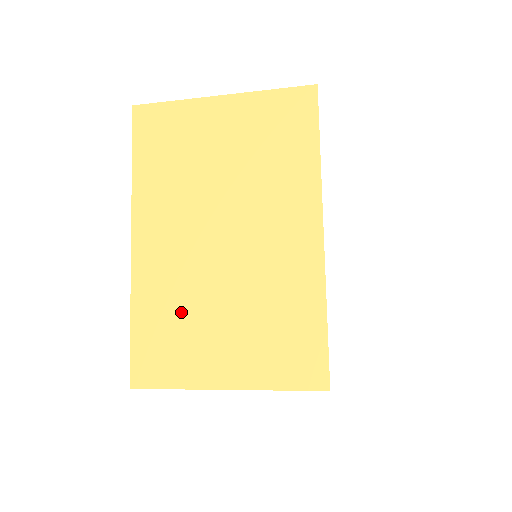
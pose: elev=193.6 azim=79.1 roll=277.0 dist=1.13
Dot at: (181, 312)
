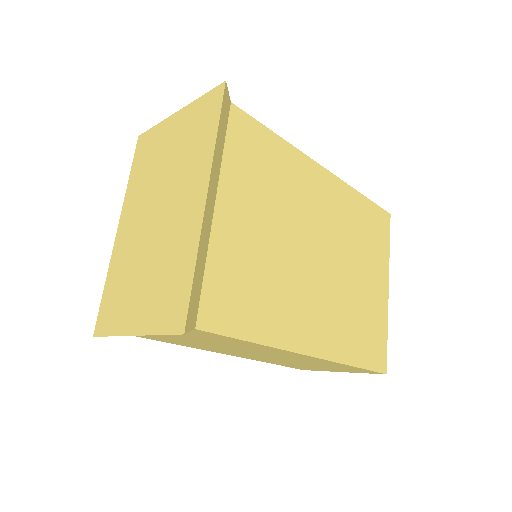
Dot at: (126, 276)
